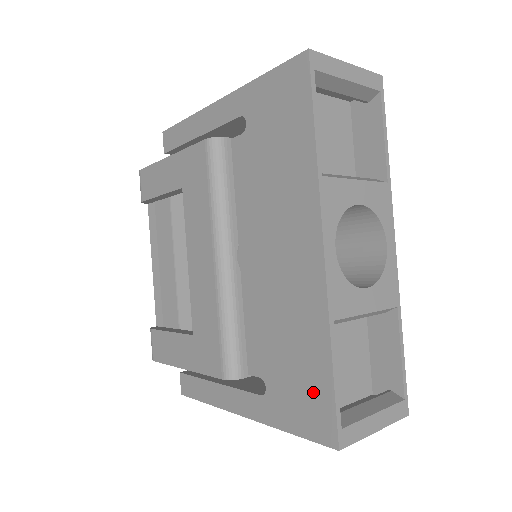
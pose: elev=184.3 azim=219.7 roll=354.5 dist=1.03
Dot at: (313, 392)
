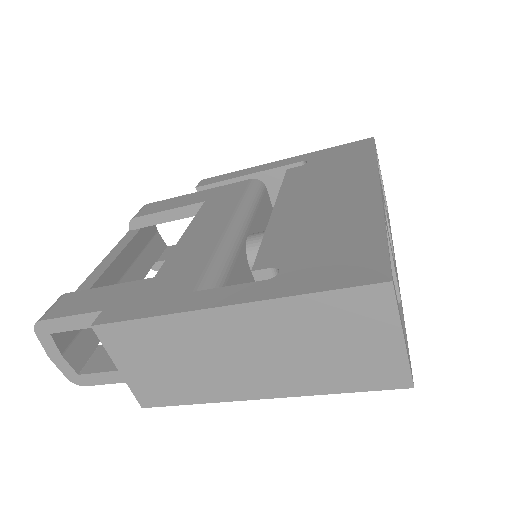
Dot at: (357, 254)
